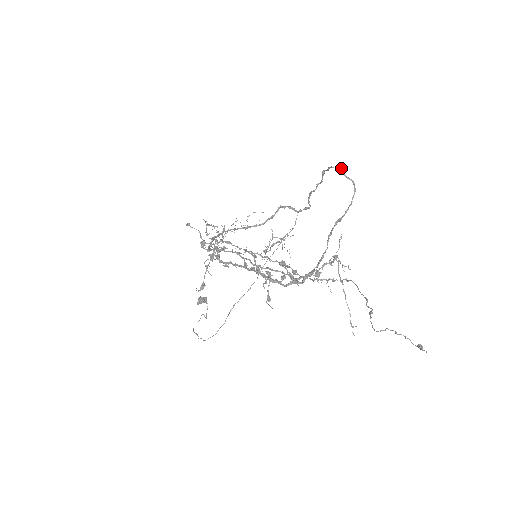
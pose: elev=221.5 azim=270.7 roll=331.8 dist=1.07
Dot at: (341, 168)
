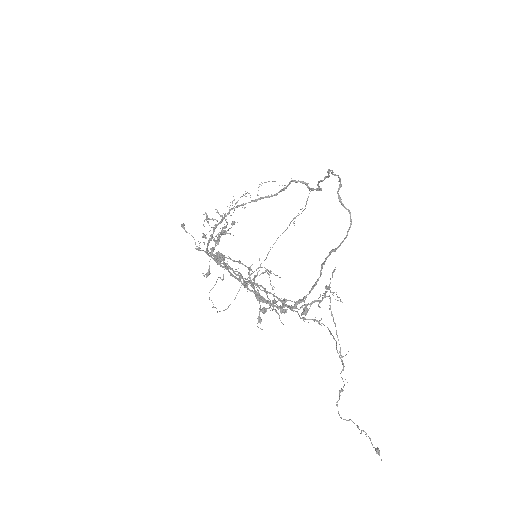
Dot at: occluded
